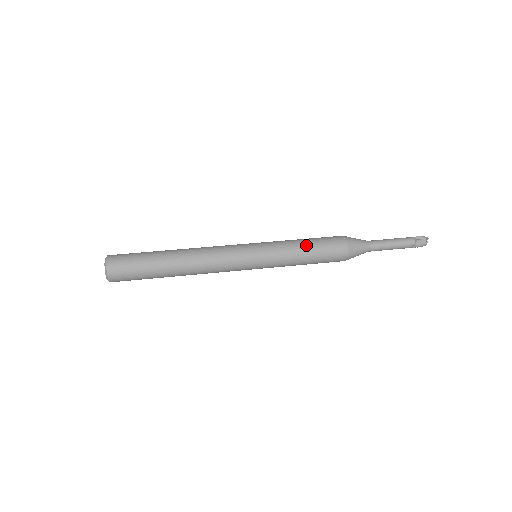
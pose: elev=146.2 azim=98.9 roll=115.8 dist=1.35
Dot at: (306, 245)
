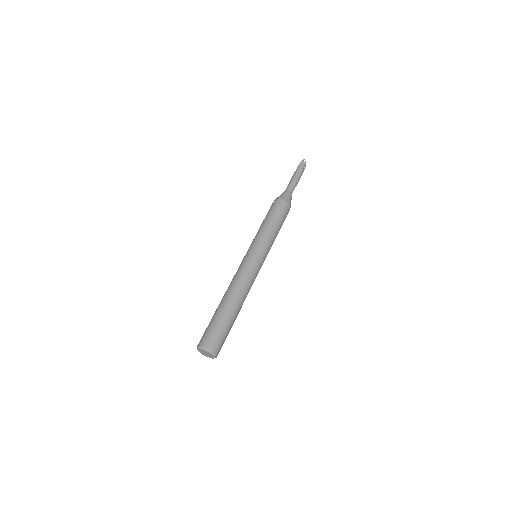
Dot at: (271, 222)
